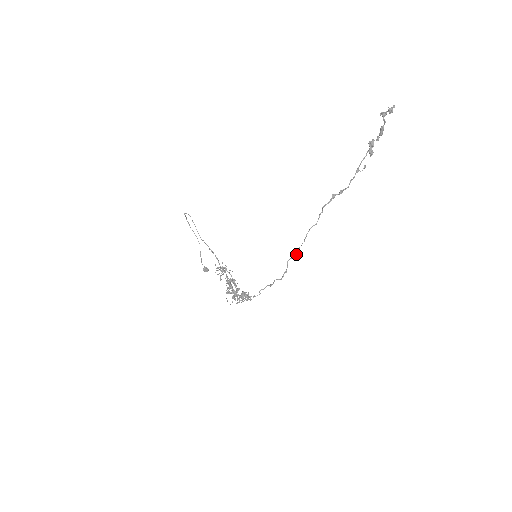
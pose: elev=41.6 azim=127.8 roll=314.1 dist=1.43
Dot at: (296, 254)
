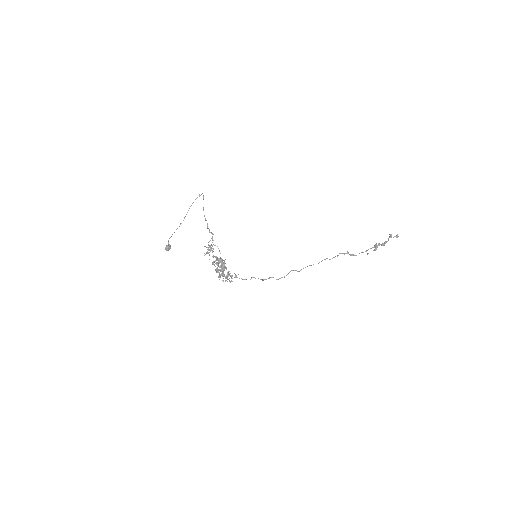
Dot at: occluded
